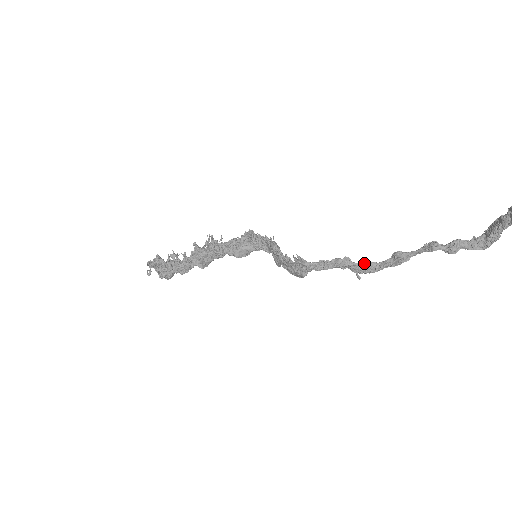
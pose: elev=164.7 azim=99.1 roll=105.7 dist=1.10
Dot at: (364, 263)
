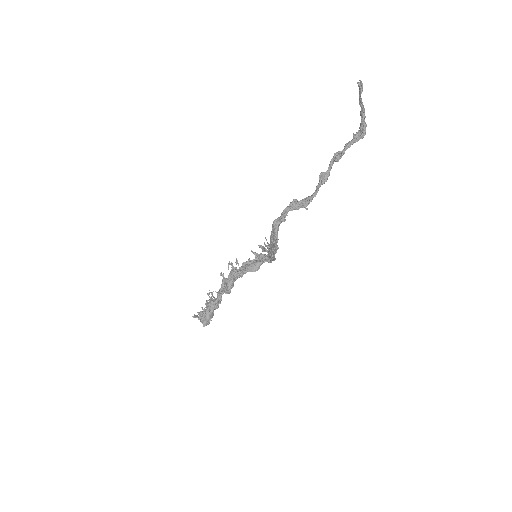
Dot at: (306, 197)
